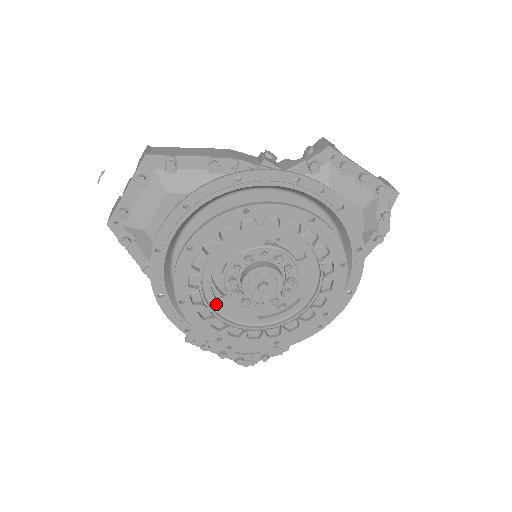
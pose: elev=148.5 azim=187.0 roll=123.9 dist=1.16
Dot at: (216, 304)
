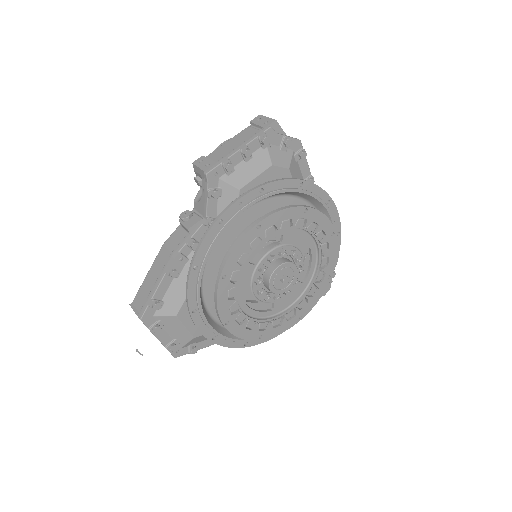
Dot at: (275, 311)
